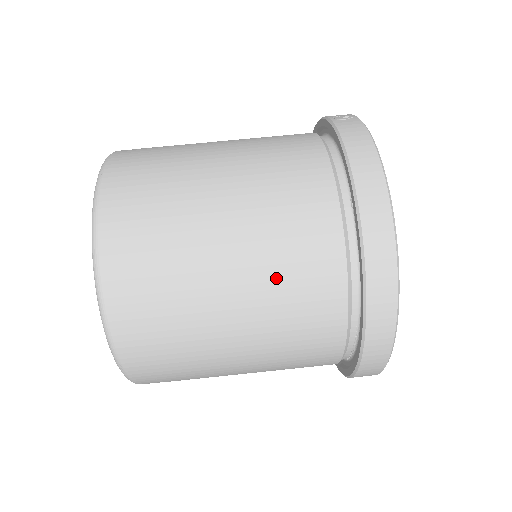
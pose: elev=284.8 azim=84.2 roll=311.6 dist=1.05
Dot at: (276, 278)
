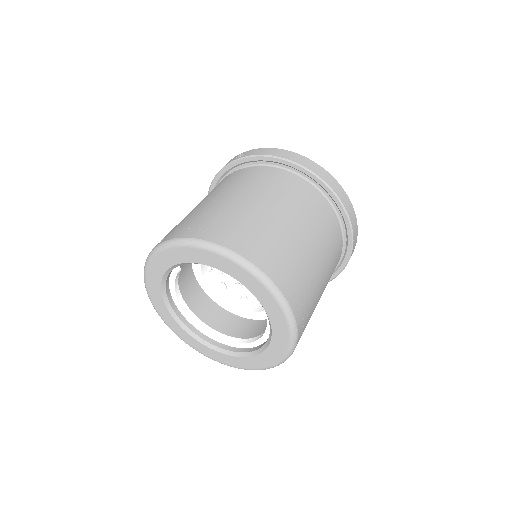
Dot at: (309, 217)
